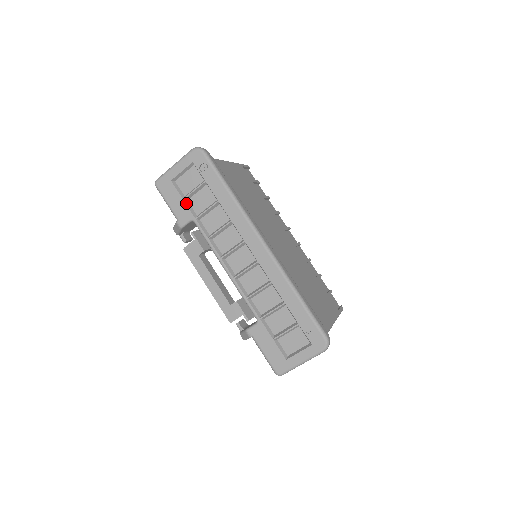
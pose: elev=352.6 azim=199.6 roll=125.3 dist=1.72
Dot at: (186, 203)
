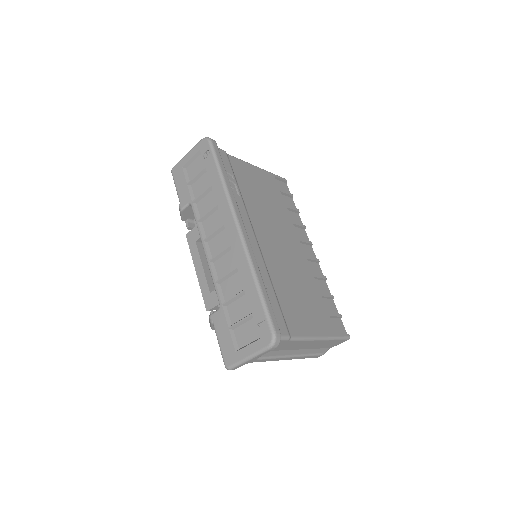
Dot at: (189, 187)
